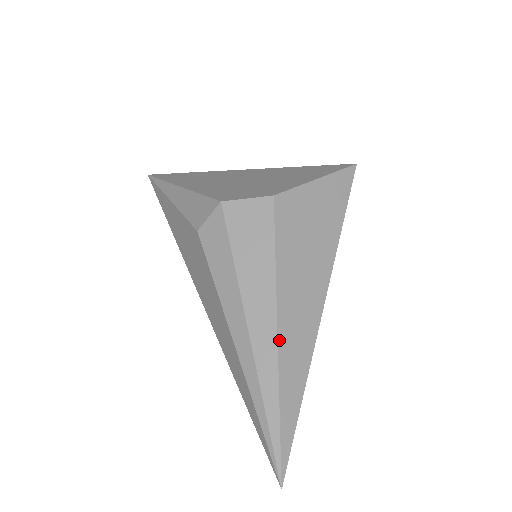
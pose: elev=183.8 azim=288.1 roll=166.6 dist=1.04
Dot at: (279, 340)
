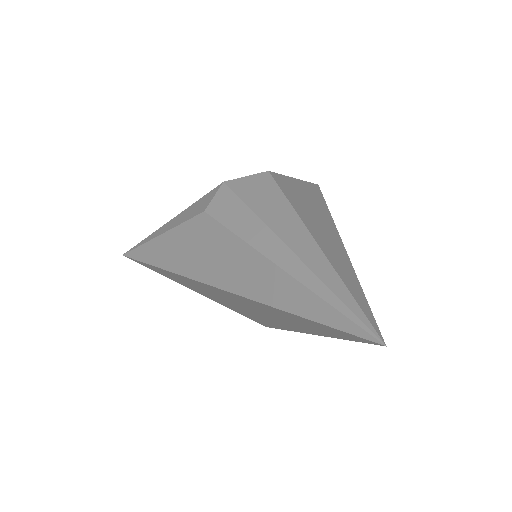
Dot at: (317, 242)
